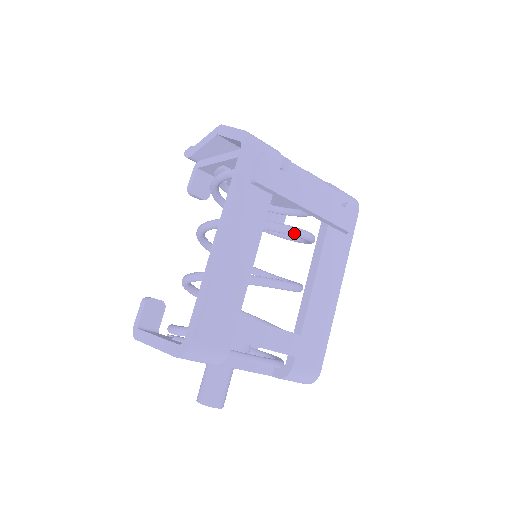
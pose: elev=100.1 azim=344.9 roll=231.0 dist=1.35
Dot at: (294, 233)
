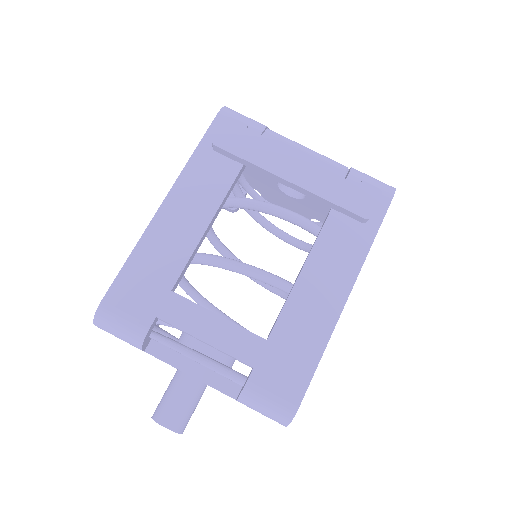
Dot at: (272, 211)
